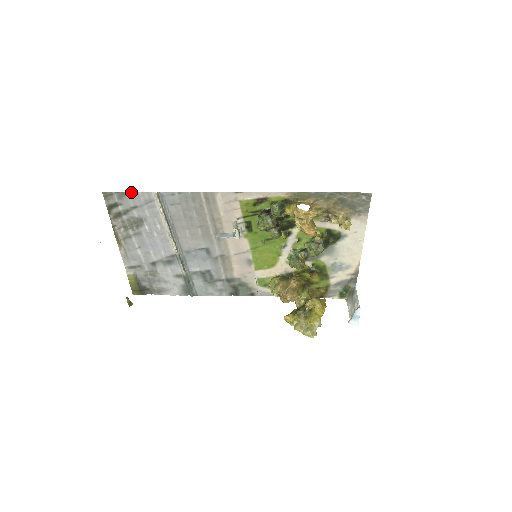
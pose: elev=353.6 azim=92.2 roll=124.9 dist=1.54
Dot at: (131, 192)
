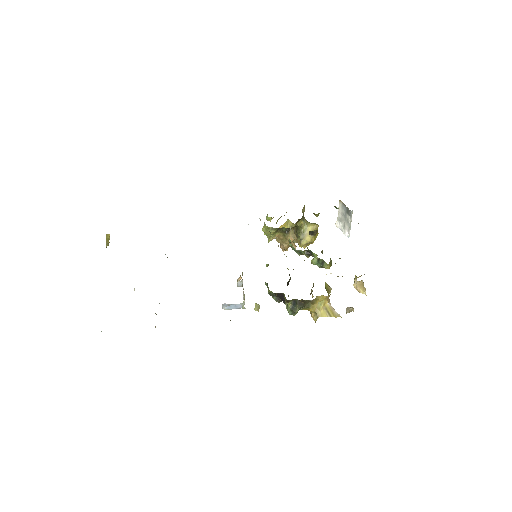
Dot at: occluded
